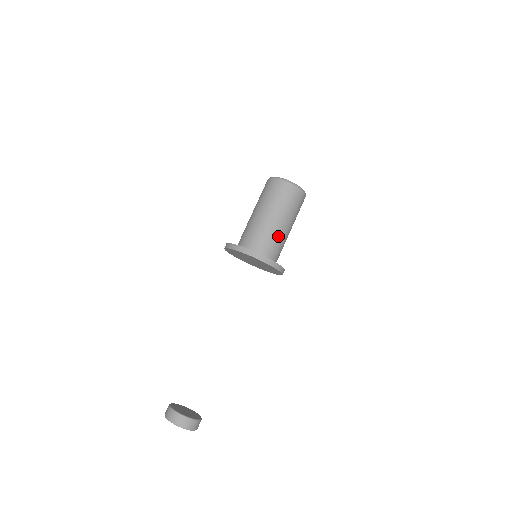
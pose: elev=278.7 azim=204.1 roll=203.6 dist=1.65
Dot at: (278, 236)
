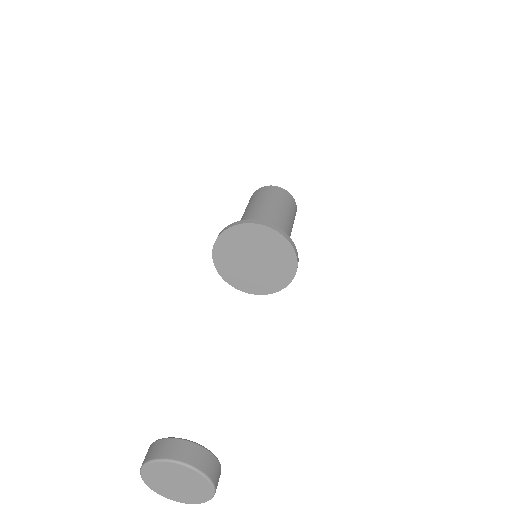
Dot at: (256, 216)
